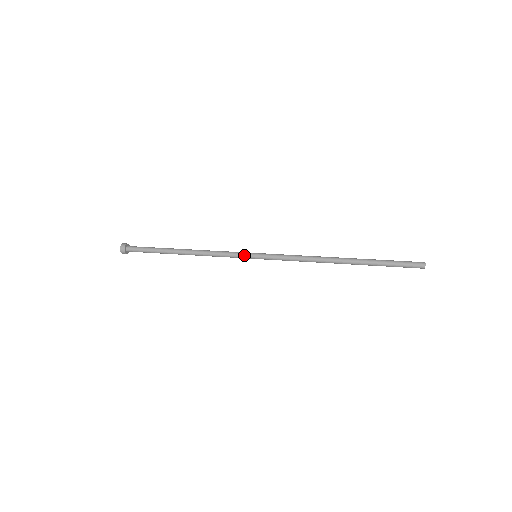
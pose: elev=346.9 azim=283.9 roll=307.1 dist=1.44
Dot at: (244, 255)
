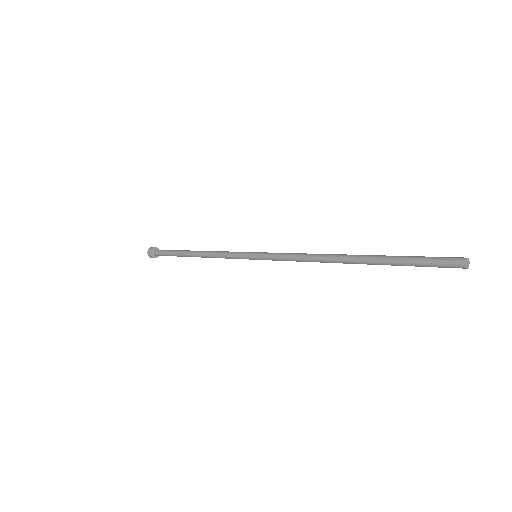
Dot at: (244, 258)
